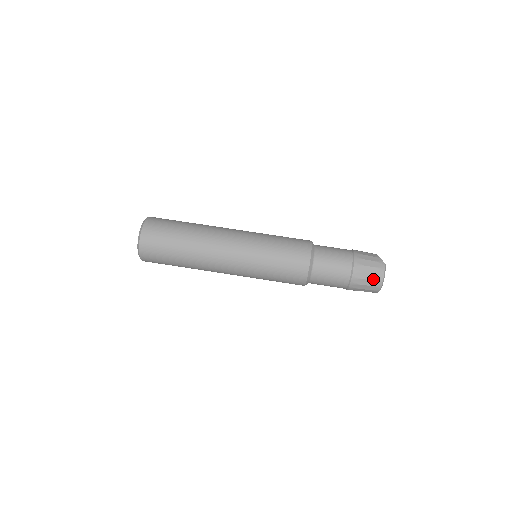
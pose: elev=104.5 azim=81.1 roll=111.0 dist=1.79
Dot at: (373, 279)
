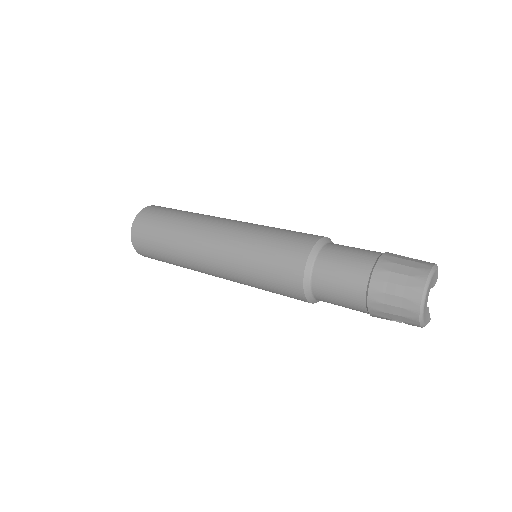
Dot at: (410, 274)
